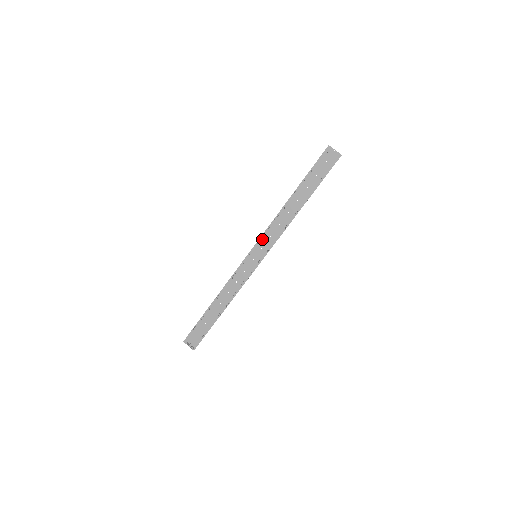
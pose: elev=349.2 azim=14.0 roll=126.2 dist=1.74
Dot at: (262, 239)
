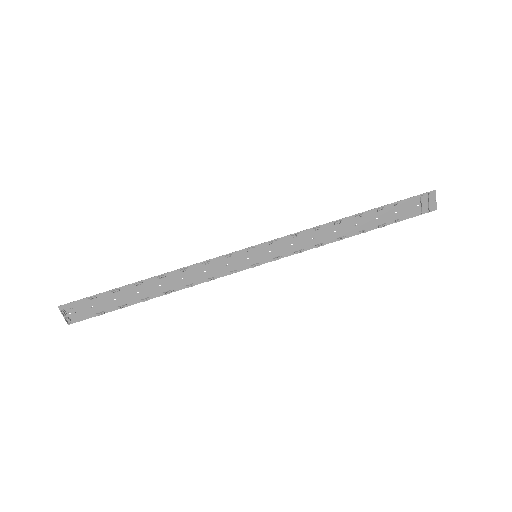
Dot at: (280, 241)
